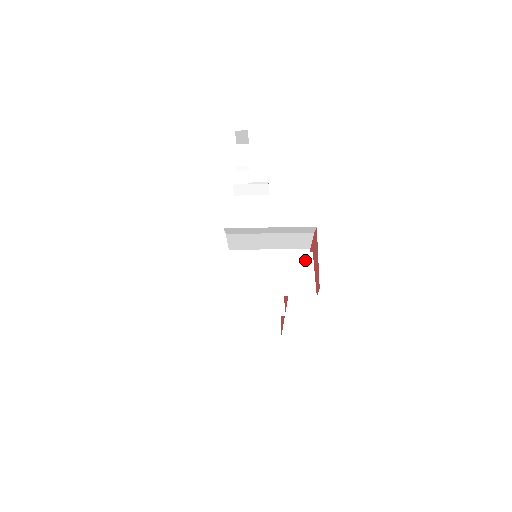
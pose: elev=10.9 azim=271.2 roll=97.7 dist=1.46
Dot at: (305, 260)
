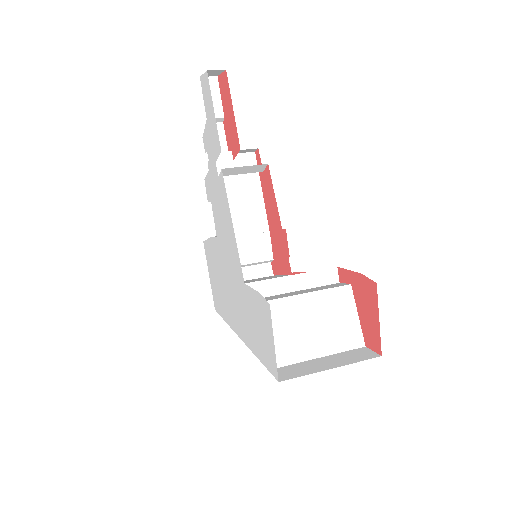
Dot at: (345, 298)
